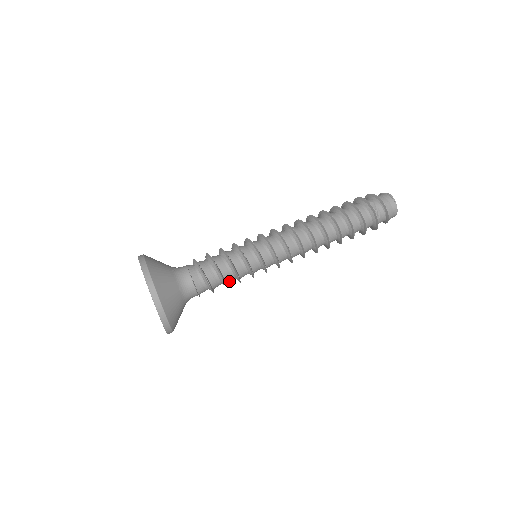
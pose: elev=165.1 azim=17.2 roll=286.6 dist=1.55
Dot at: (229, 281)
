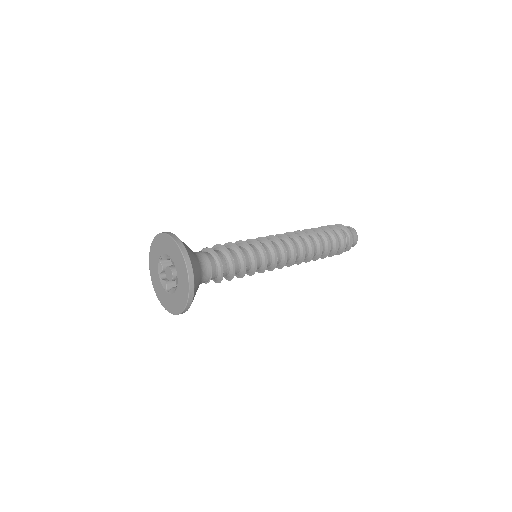
Dot at: occluded
